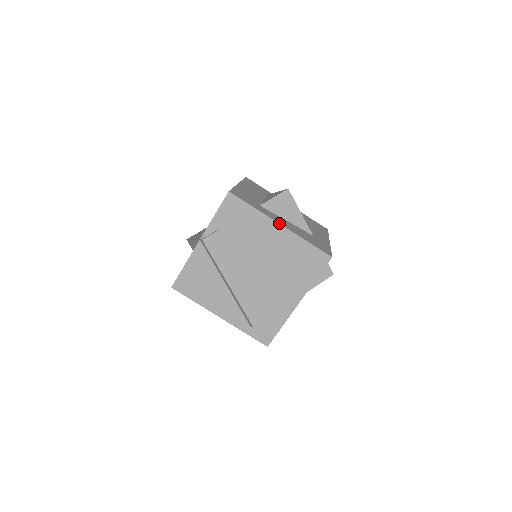
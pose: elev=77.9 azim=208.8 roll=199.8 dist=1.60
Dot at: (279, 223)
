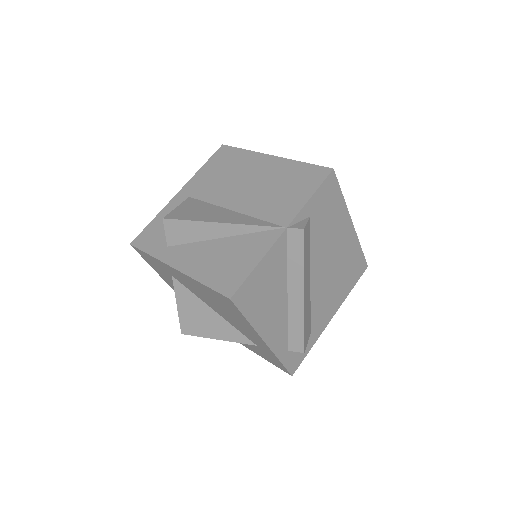
Dot at: occluded
